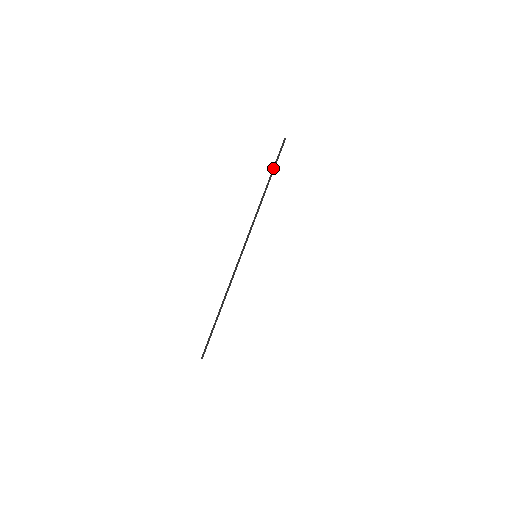
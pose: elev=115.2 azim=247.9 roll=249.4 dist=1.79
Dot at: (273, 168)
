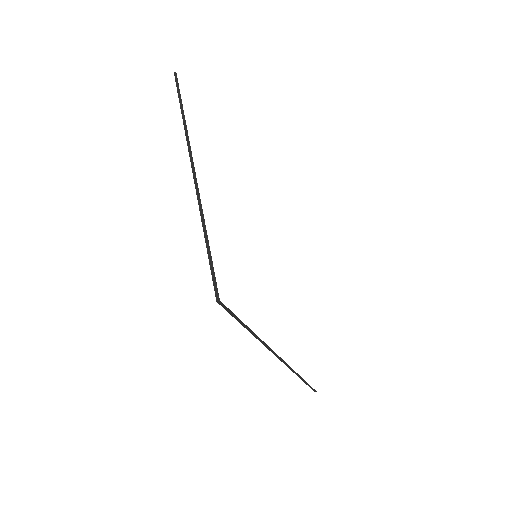
Dot at: occluded
